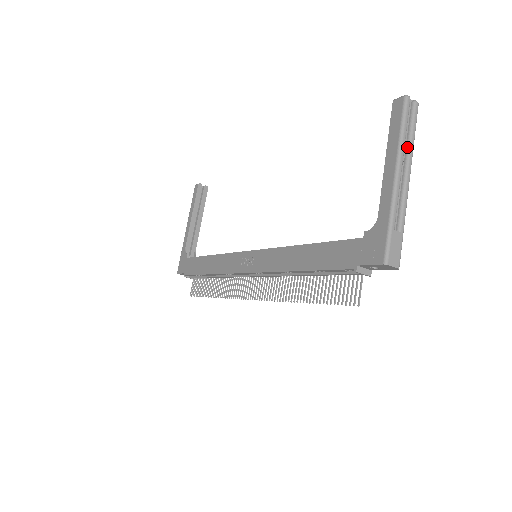
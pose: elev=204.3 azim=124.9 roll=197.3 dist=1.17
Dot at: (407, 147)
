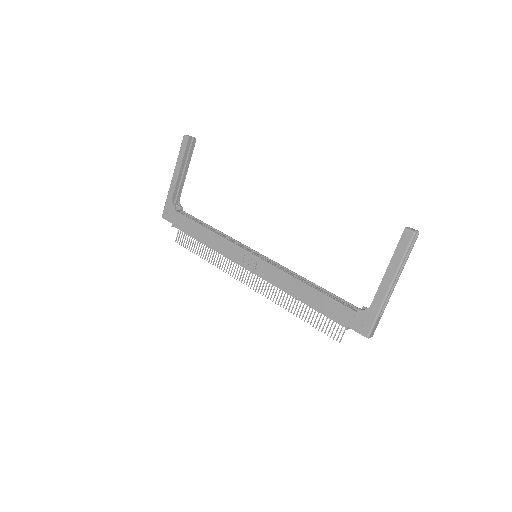
Dot at: (402, 264)
